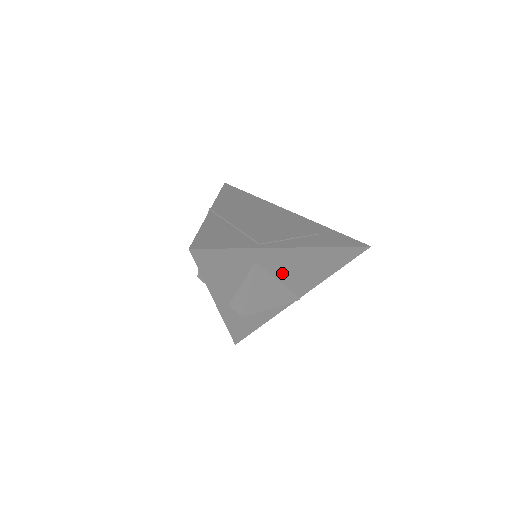
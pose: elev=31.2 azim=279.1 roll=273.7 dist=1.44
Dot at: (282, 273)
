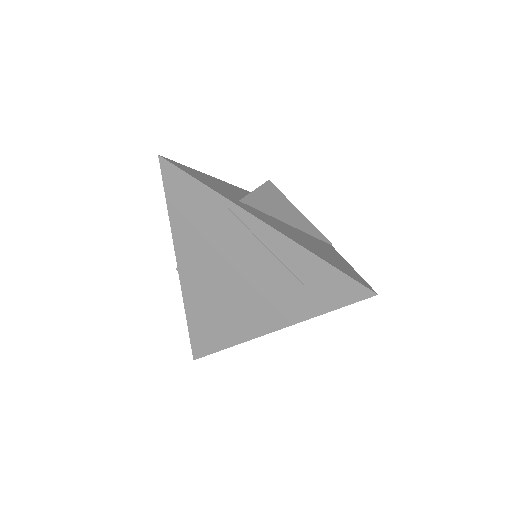
Dot at: occluded
